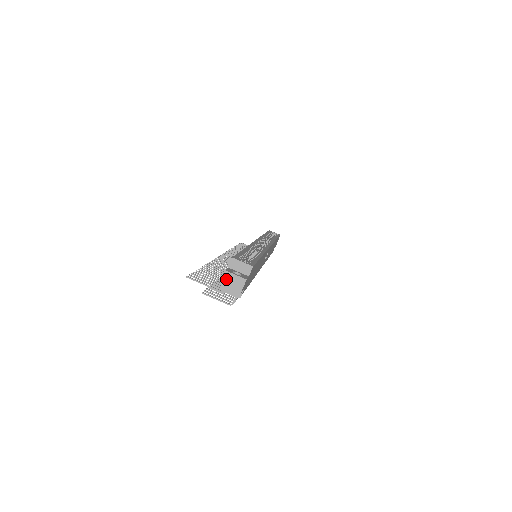
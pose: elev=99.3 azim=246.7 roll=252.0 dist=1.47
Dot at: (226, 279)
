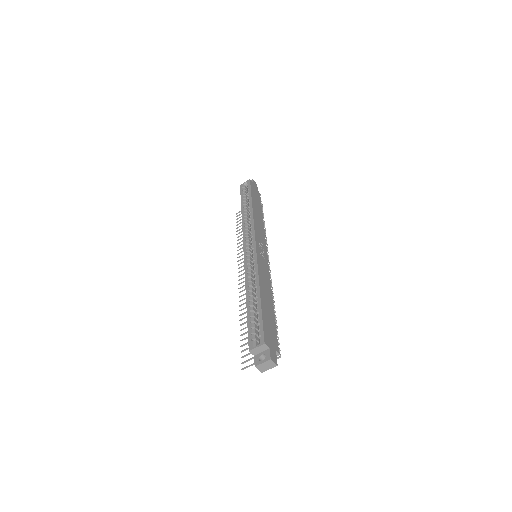
Dot at: (261, 369)
